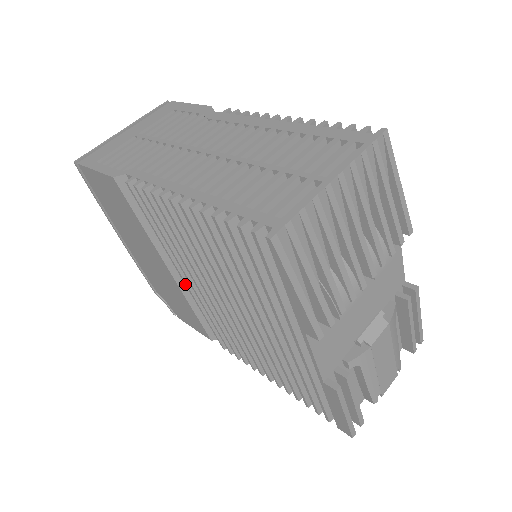
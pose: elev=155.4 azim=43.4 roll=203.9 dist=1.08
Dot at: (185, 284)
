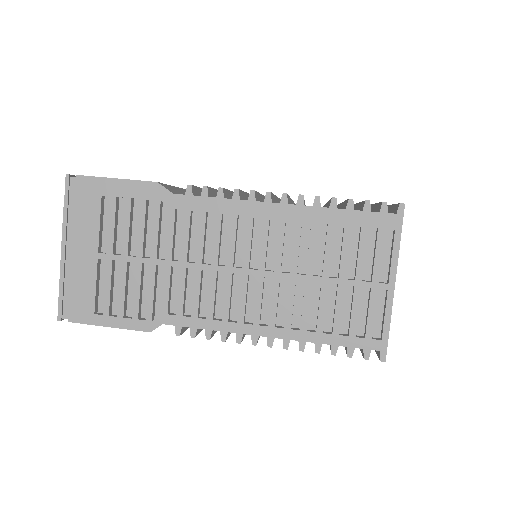
Dot at: occluded
